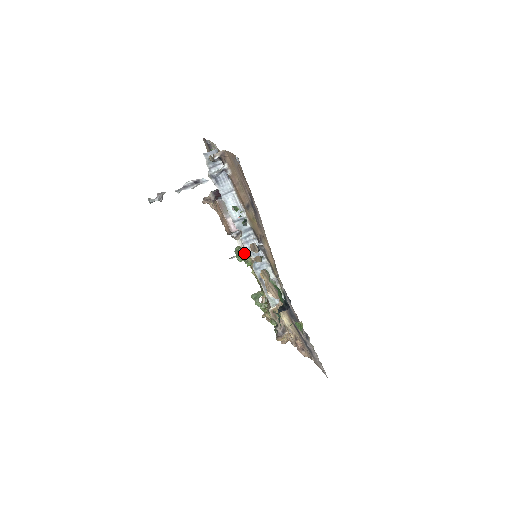
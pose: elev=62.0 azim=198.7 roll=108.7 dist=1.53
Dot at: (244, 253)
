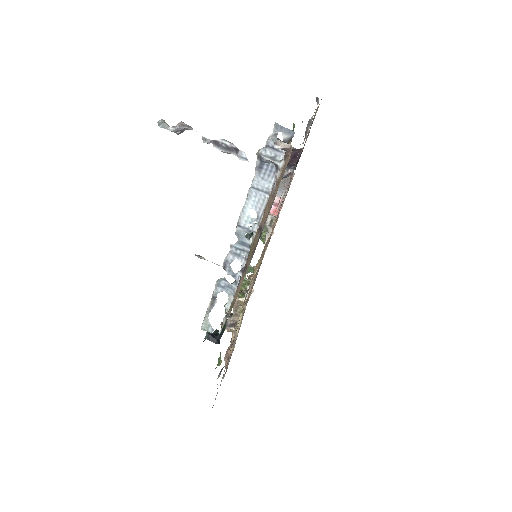
Dot at: (266, 229)
